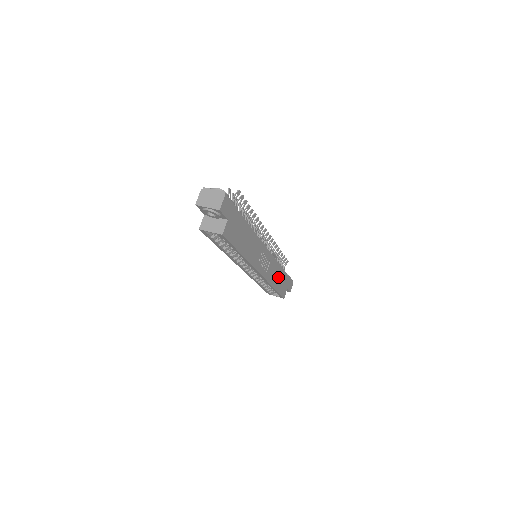
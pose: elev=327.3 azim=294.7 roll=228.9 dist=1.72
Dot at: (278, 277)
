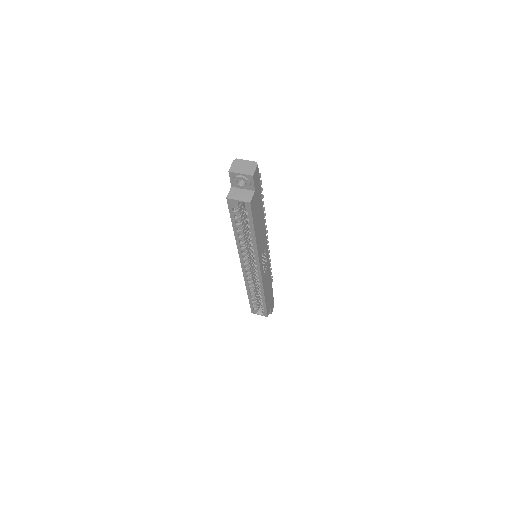
Dot at: (268, 288)
